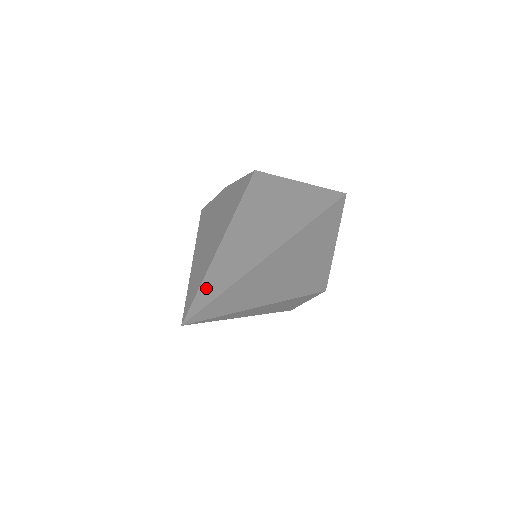
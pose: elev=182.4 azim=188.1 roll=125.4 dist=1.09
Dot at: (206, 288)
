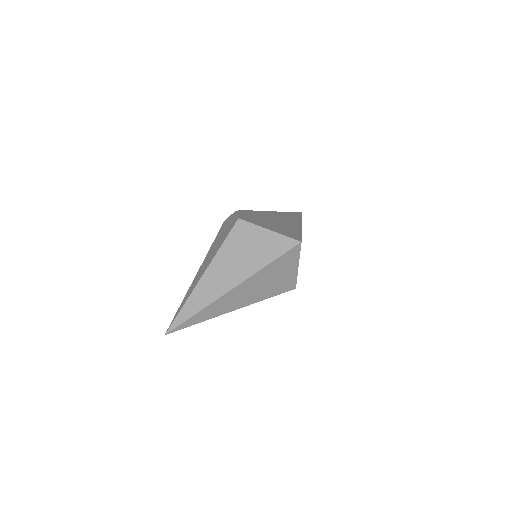
Dot at: (180, 316)
